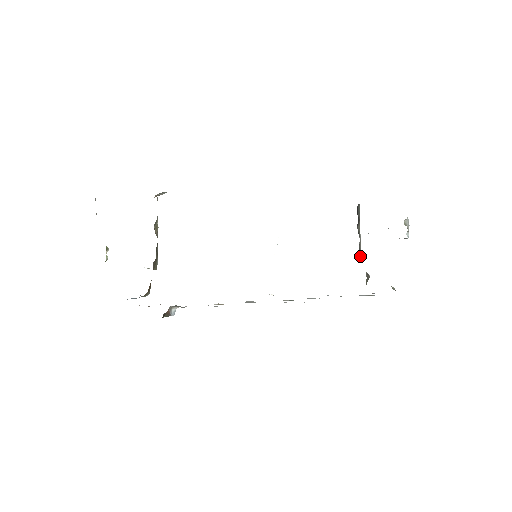
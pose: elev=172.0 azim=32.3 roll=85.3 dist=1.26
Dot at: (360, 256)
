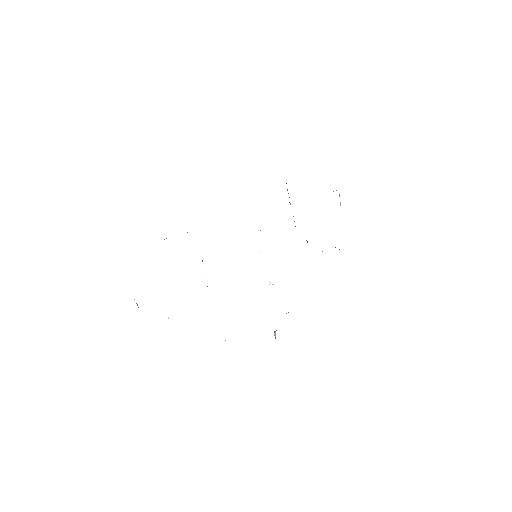
Dot at: (295, 226)
